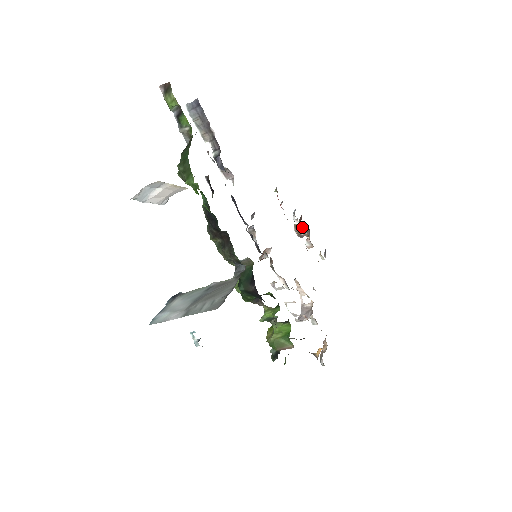
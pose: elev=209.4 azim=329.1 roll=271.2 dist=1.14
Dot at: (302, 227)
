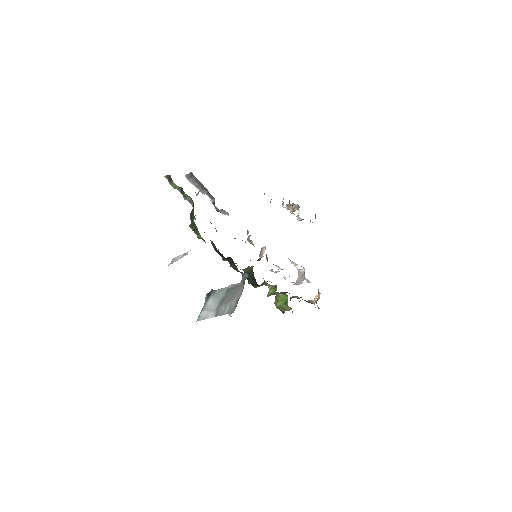
Dot at: (291, 208)
